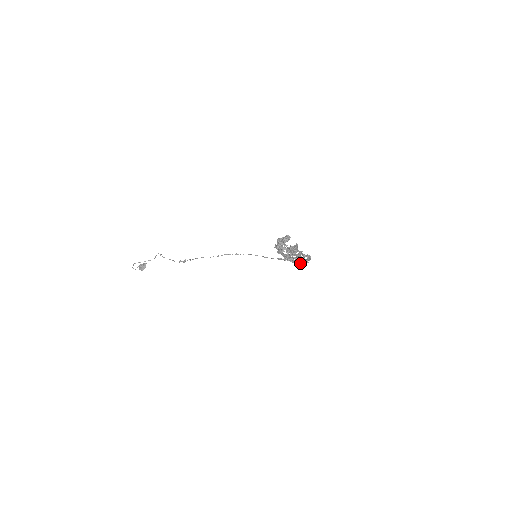
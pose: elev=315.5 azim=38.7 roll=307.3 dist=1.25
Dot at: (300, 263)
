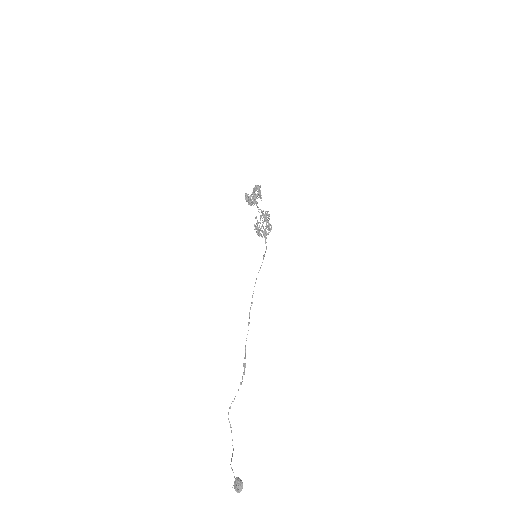
Dot at: (270, 230)
